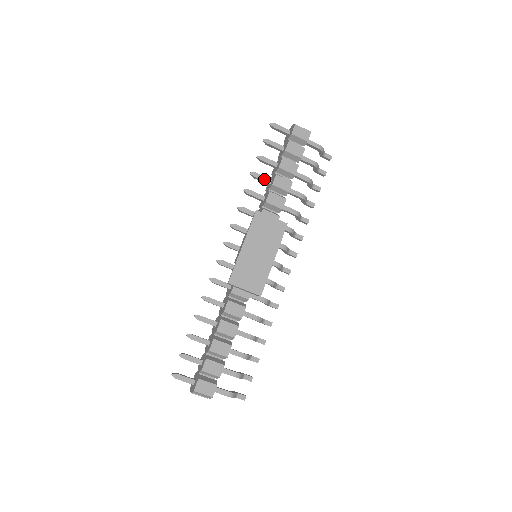
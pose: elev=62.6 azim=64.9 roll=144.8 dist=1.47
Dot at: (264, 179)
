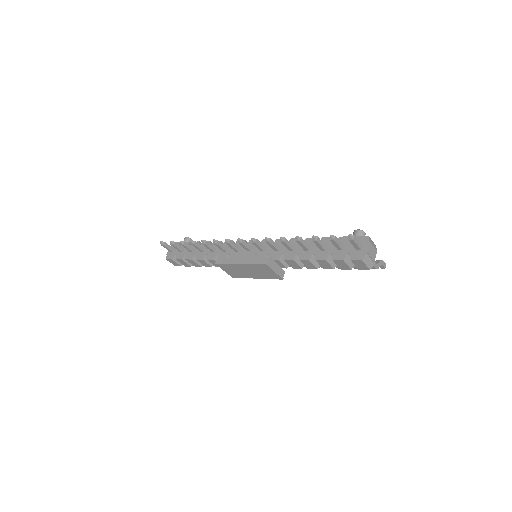
Dot at: (303, 247)
